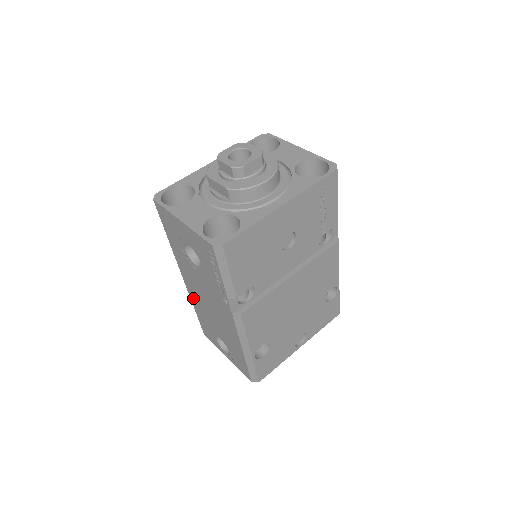
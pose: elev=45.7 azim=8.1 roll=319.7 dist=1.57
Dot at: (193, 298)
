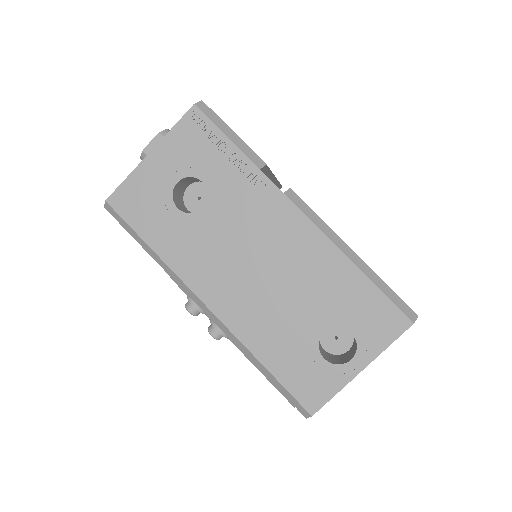
Dot at: (243, 327)
